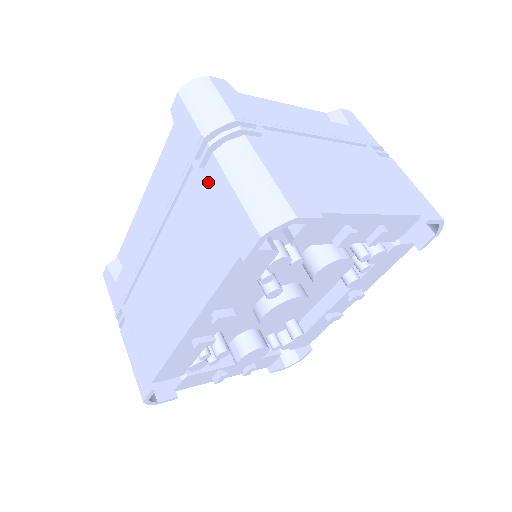
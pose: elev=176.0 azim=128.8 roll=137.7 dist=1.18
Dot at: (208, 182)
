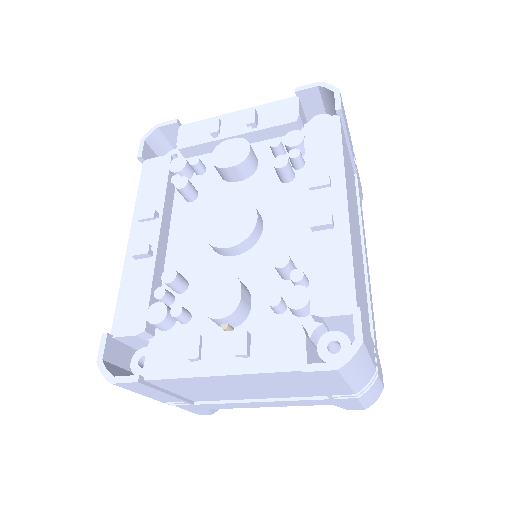
Dot at: occluded
